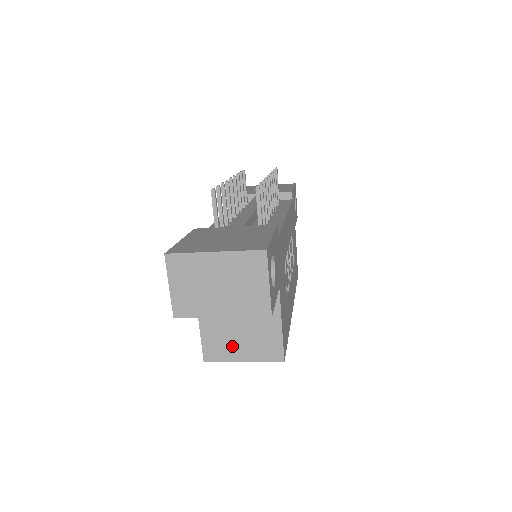
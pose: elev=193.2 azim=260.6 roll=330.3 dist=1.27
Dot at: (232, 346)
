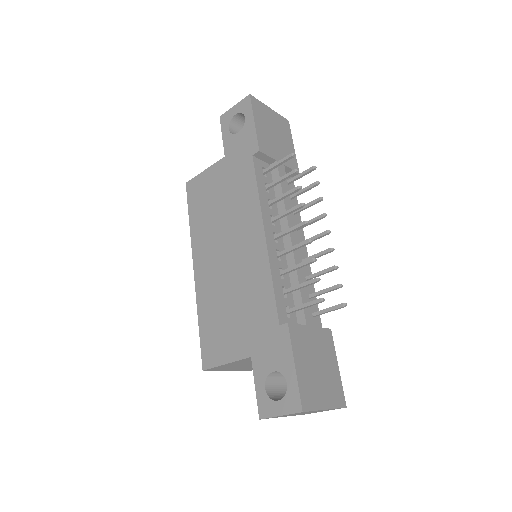
Dot at: (232, 368)
